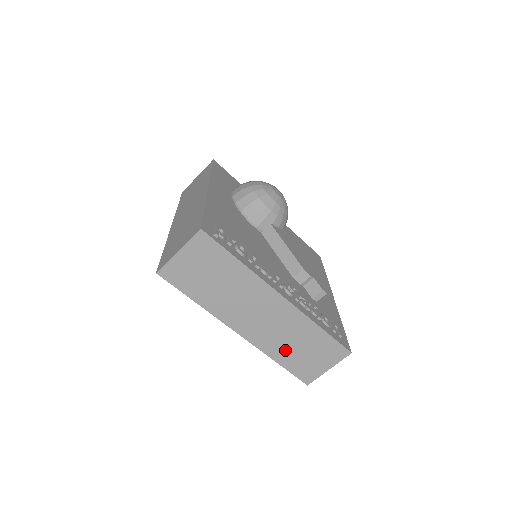
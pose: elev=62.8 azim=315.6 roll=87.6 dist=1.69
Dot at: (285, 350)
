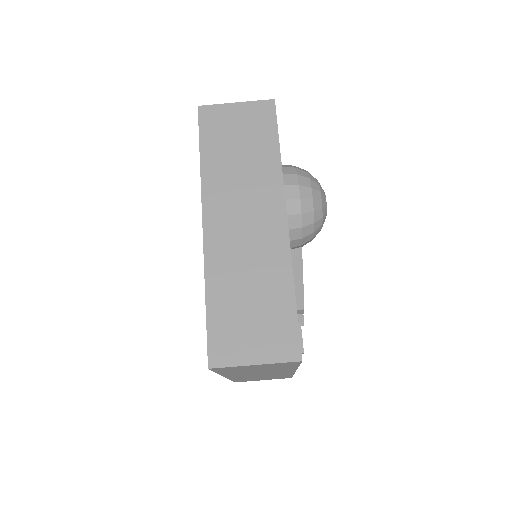
Dot at: (248, 378)
